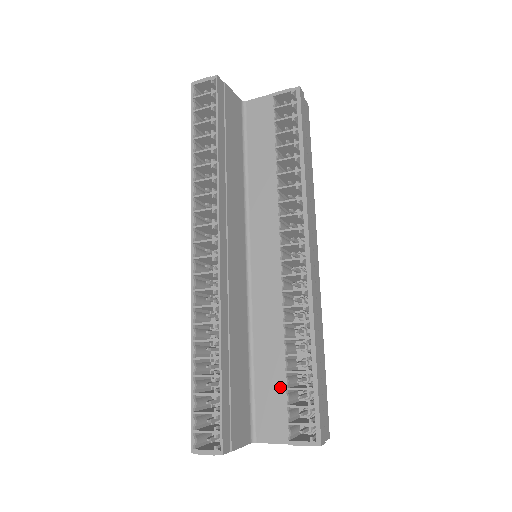
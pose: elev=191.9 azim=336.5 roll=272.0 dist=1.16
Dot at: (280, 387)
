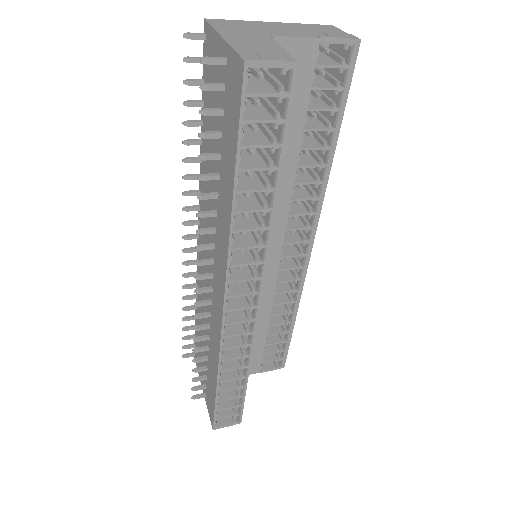
Dot at: (260, 345)
